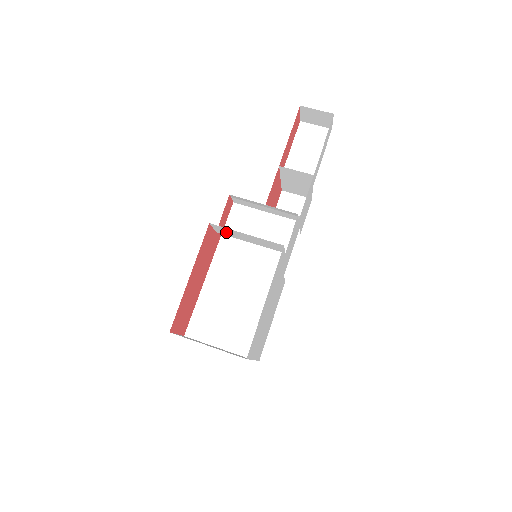
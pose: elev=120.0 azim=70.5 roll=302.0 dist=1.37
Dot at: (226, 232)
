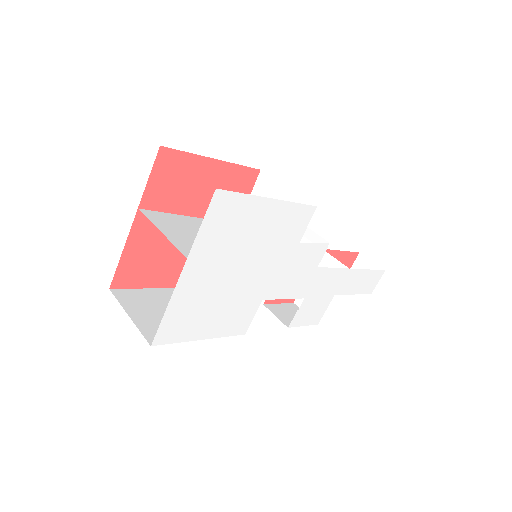
Dot at: (262, 195)
